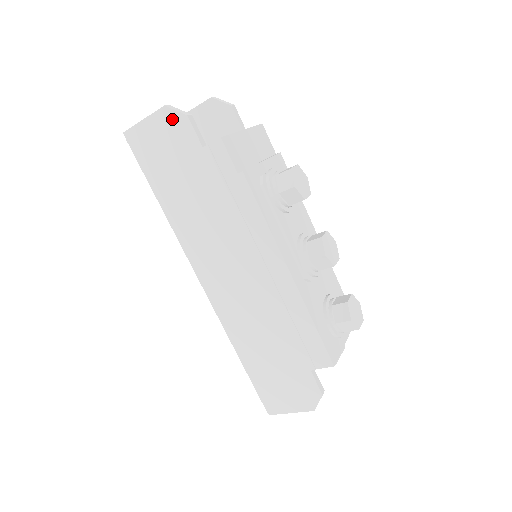
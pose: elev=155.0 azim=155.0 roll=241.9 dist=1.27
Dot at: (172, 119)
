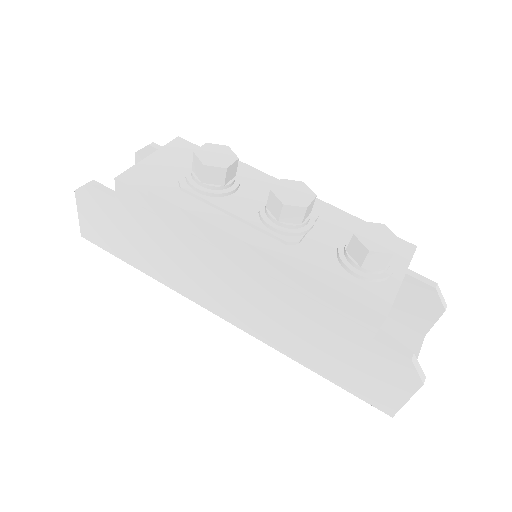
Dot at: (86, 196)
